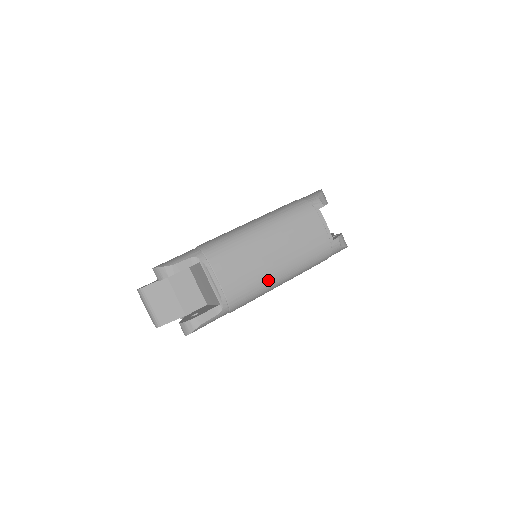
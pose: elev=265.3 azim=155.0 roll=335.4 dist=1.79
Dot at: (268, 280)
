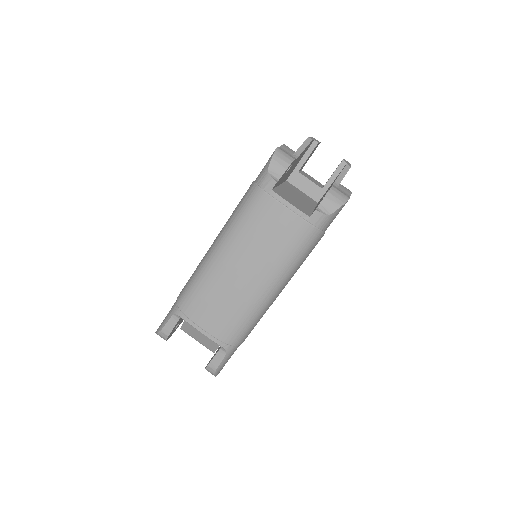
Dot at: (254, 303)
